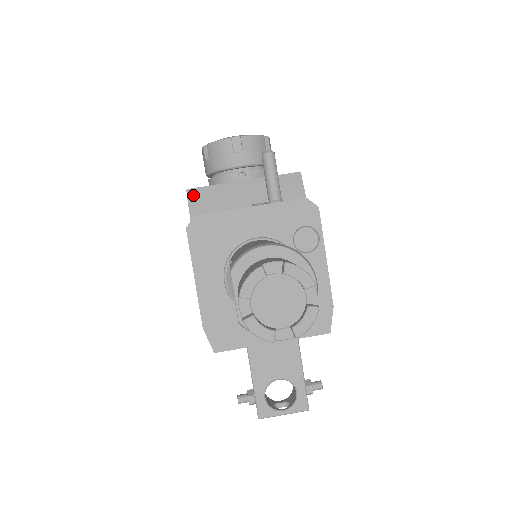
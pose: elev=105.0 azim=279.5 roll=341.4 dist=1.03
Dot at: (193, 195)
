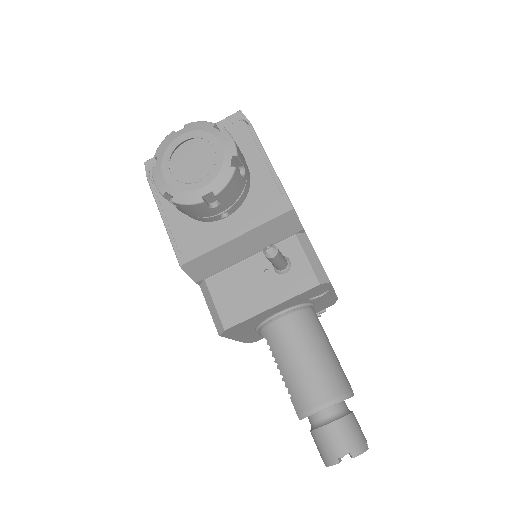
Dot at: (189, 268)
